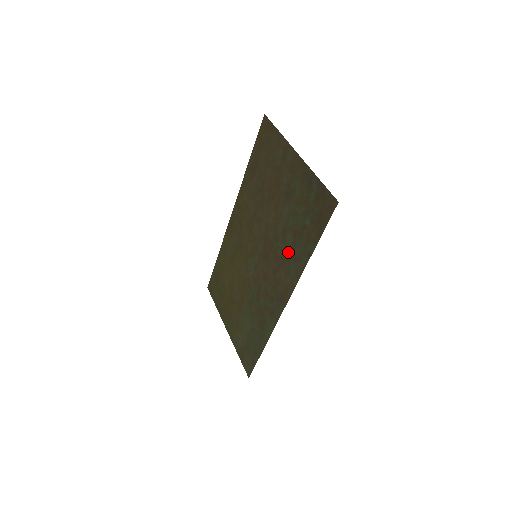
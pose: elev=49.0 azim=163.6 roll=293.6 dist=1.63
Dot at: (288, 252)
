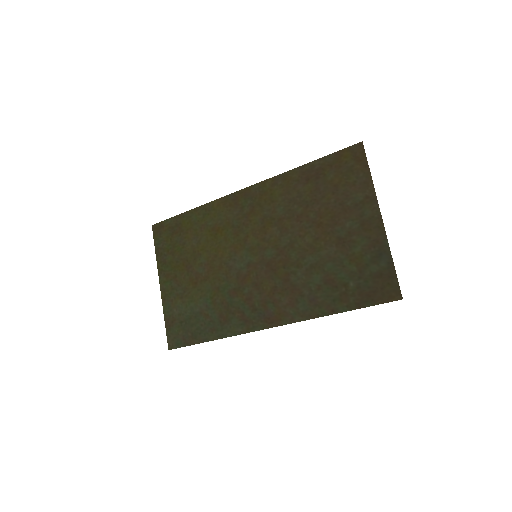
Dot at: (307, 288)
